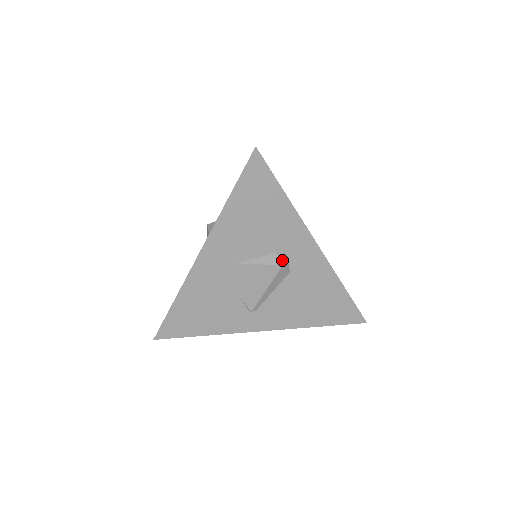
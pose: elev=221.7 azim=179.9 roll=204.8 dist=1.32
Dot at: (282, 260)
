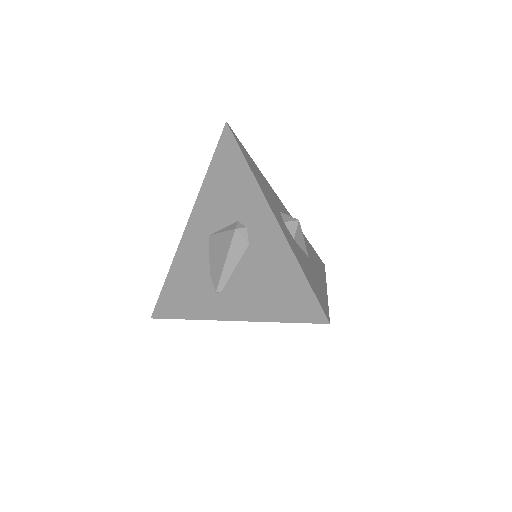
Dot at: (239, 226)
